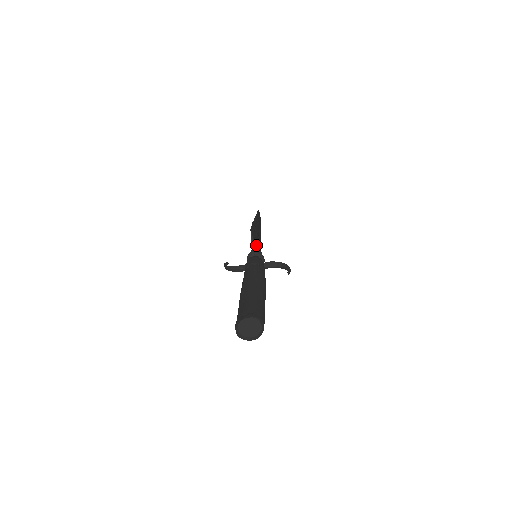
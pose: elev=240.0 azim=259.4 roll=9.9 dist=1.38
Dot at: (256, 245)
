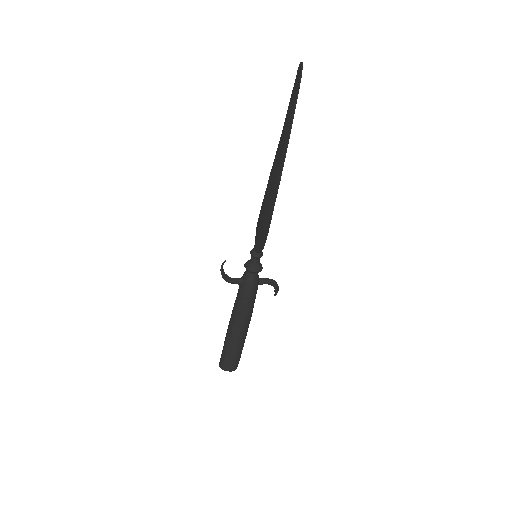
Dot at: occluded
